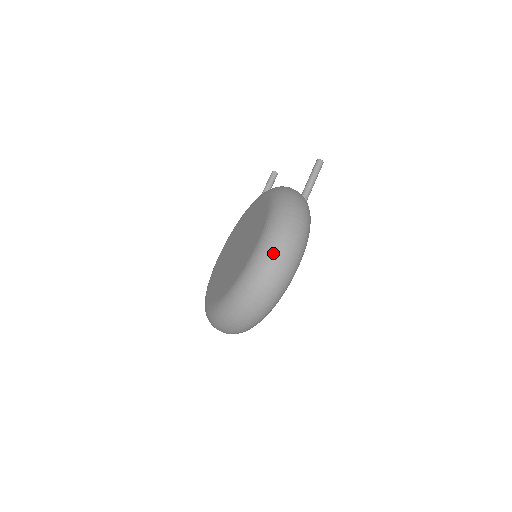
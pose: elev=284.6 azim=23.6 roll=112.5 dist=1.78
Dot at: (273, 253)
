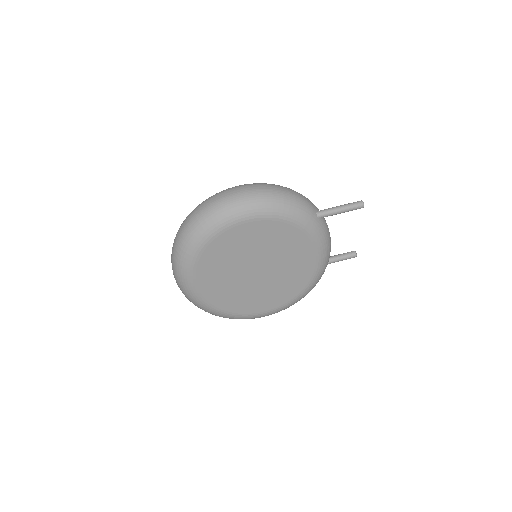
Dot at: (231, 188)
